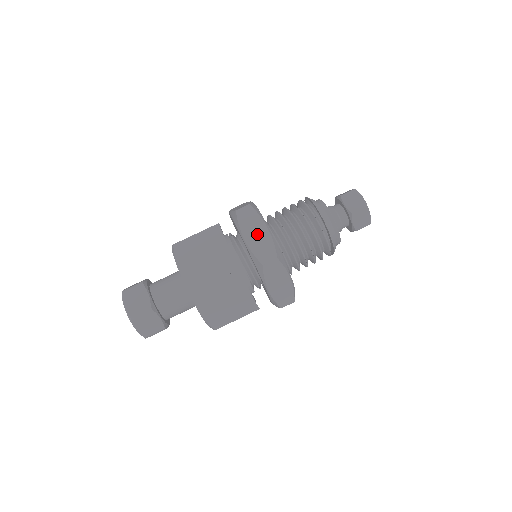
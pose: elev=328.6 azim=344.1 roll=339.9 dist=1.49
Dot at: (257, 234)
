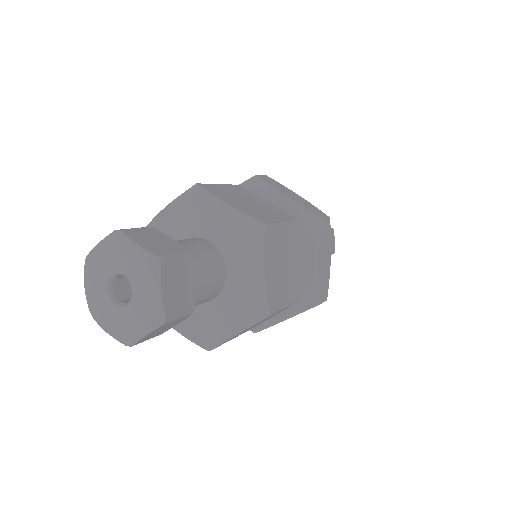
Dot at: (294, 196)
